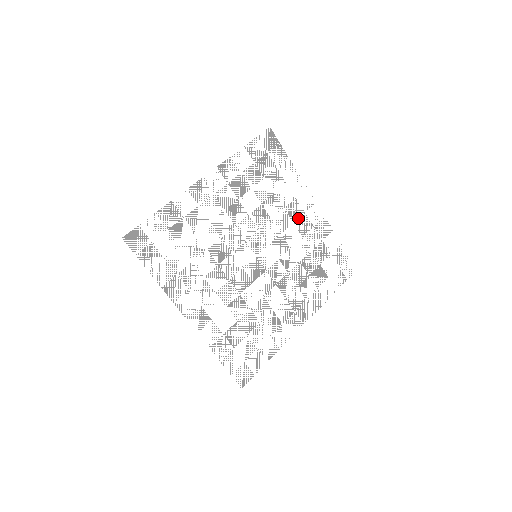
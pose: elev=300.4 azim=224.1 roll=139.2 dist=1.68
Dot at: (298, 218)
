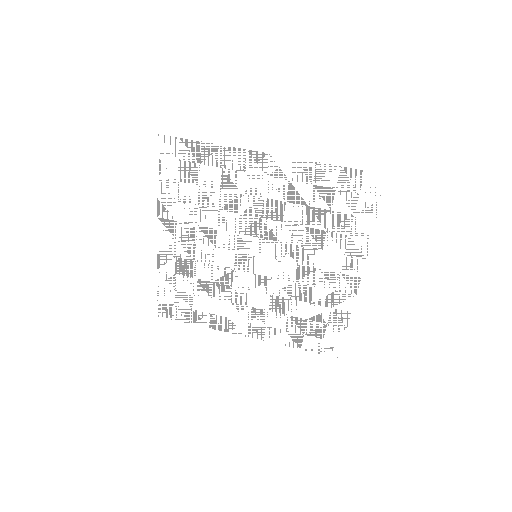
Dot at: (328, 270)
